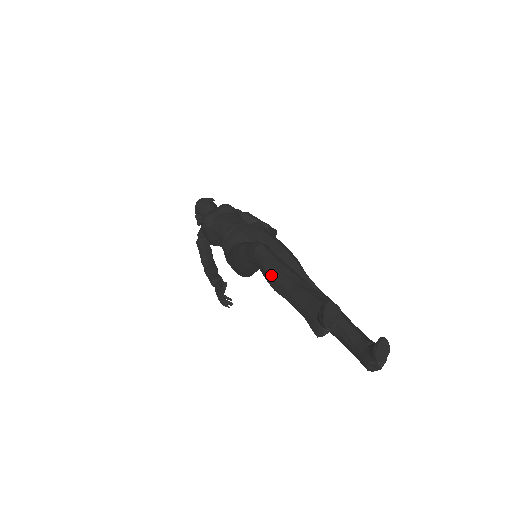
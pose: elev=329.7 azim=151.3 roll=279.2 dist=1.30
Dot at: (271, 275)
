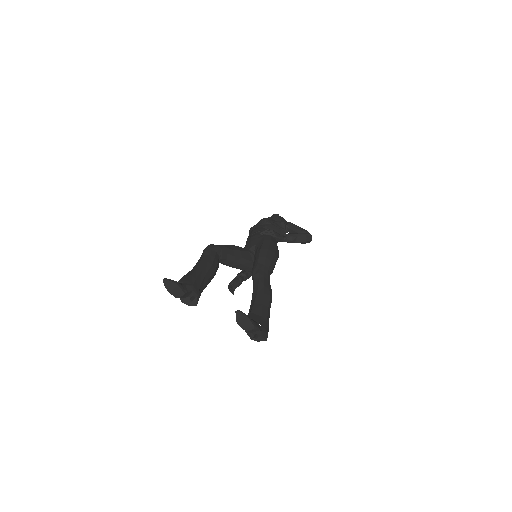
Dot at: occluded
